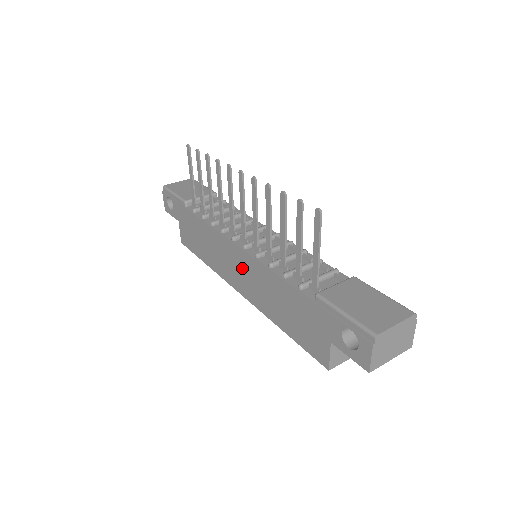
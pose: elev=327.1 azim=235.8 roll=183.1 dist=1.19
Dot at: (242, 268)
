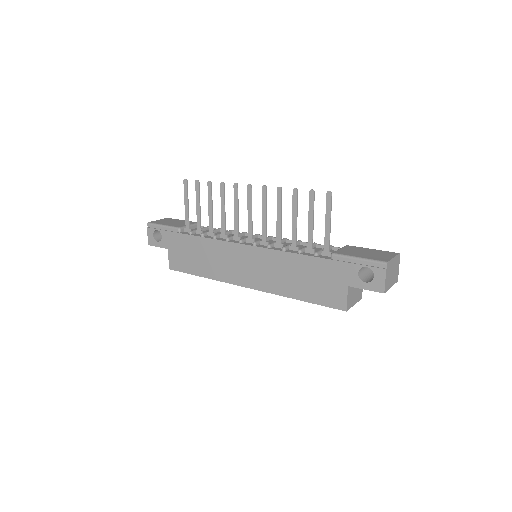
Dot at: (252, 263)
